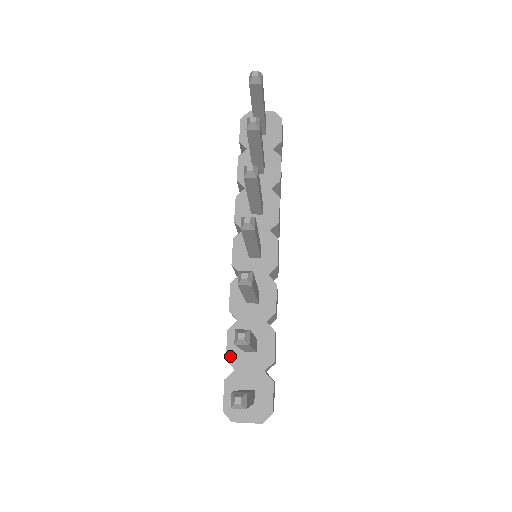
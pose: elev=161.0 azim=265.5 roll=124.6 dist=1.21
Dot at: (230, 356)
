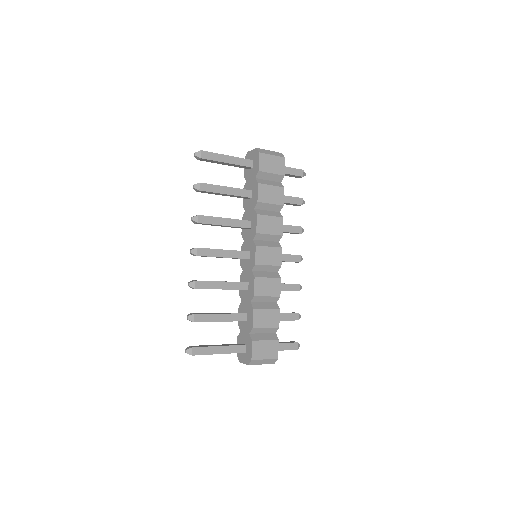
Dot at: (239, 323)
